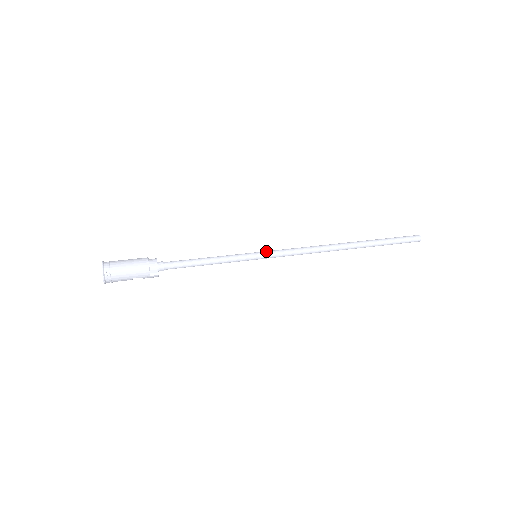
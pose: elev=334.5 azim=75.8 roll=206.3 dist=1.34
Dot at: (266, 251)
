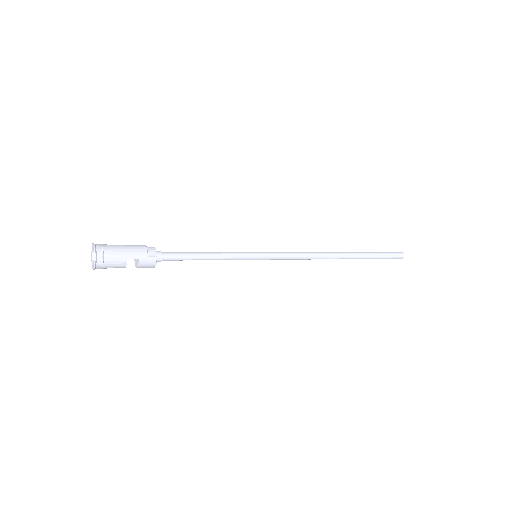
Dot at: (265, 252)
